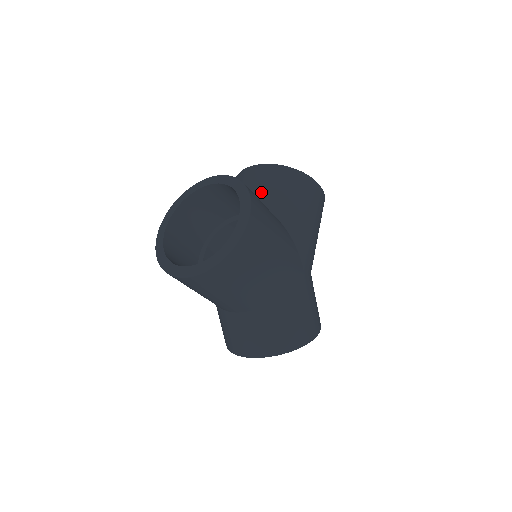
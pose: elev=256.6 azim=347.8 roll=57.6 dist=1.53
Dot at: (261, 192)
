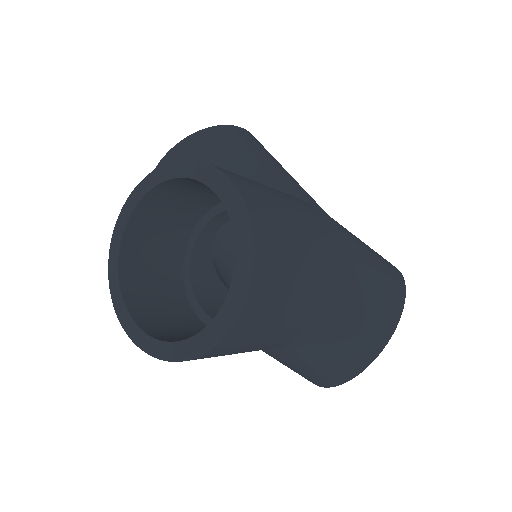
Dot at: occluded
